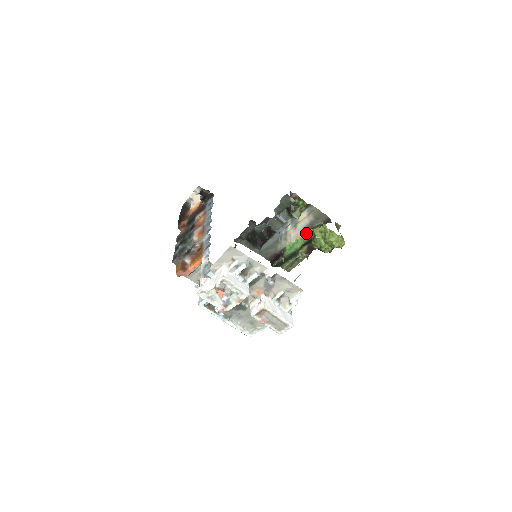
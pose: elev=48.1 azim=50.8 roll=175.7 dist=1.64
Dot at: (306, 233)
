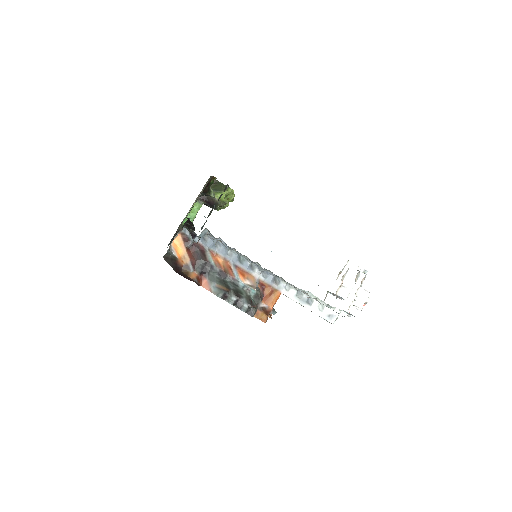
Dot at: occluded
